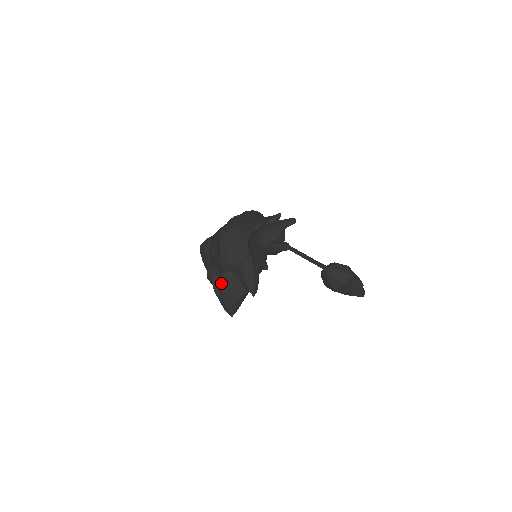
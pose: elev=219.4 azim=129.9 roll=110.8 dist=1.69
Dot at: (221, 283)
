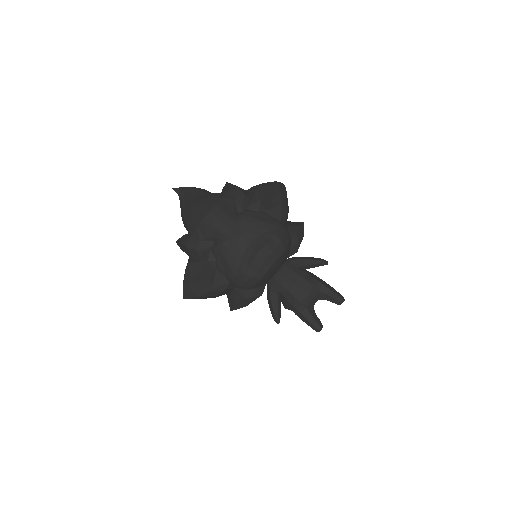
Dot at: (212, 287)
